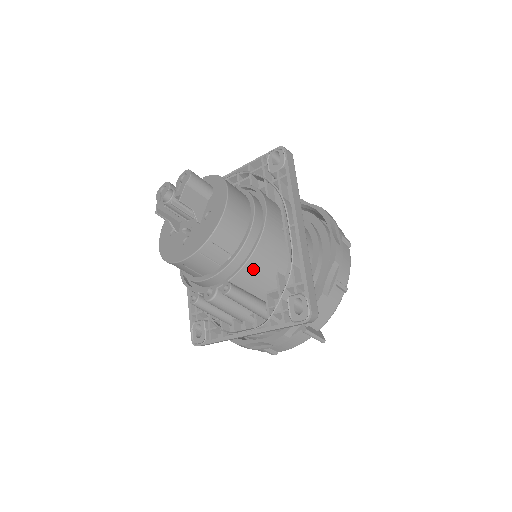
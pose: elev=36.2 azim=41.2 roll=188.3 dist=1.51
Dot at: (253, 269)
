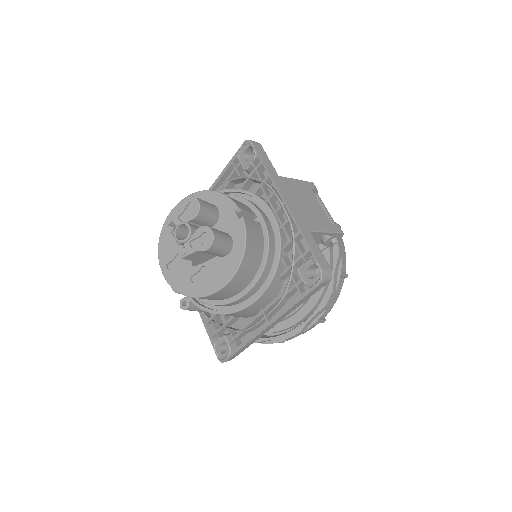
Dot at: occluded
